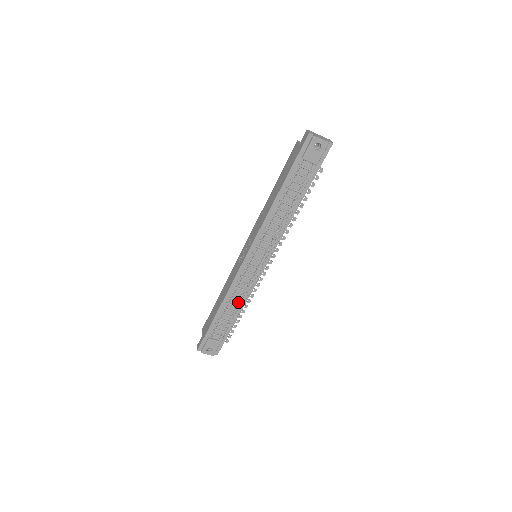
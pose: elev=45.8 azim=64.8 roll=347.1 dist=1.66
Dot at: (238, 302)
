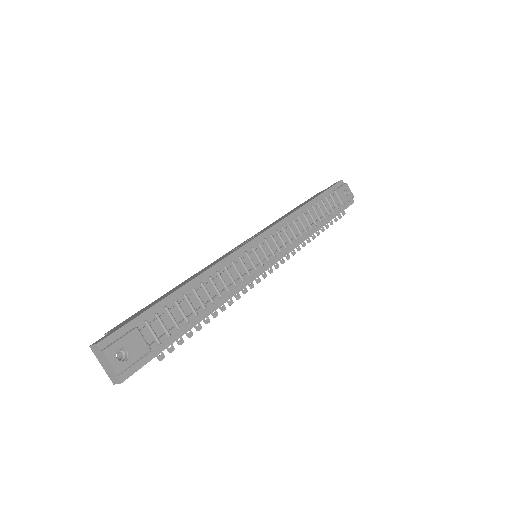
Dot at: (215, 294)
